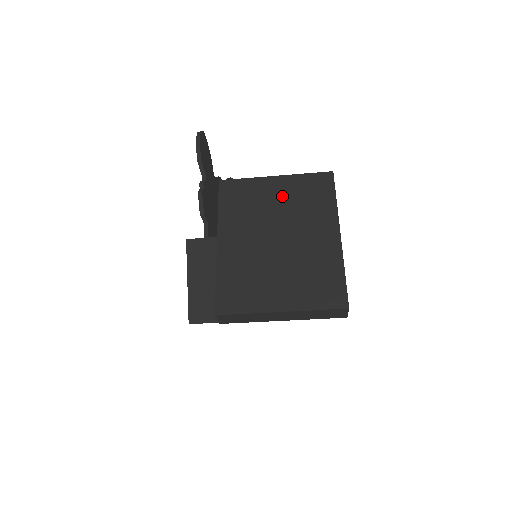
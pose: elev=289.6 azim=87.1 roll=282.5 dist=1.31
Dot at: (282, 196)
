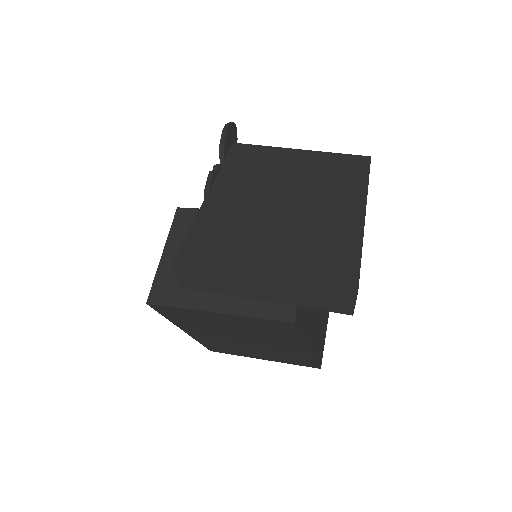
Dot at: (302, 167)
